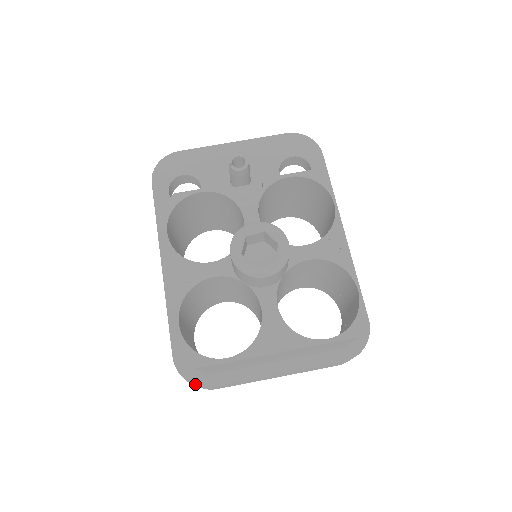
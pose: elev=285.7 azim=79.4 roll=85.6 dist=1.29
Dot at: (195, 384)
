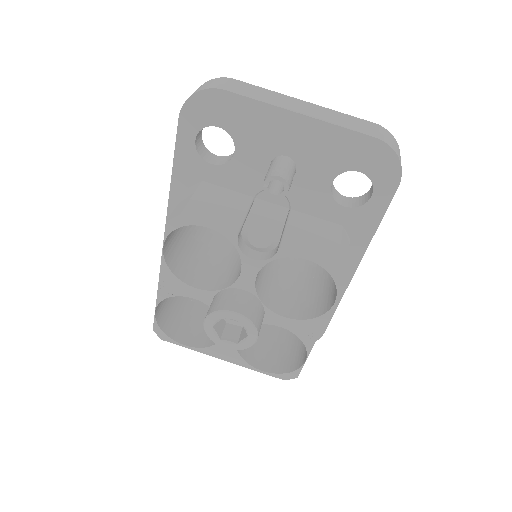
Dot at: occluded
